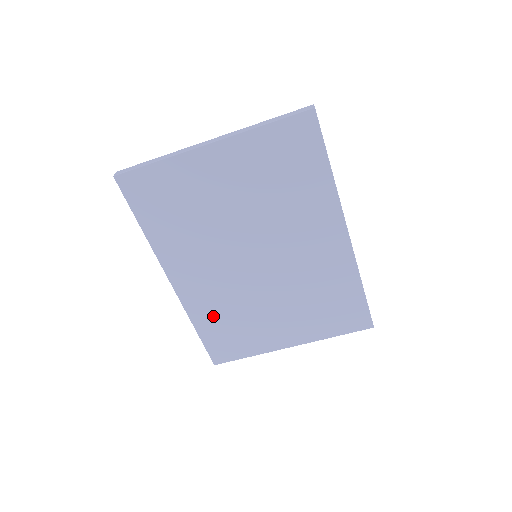
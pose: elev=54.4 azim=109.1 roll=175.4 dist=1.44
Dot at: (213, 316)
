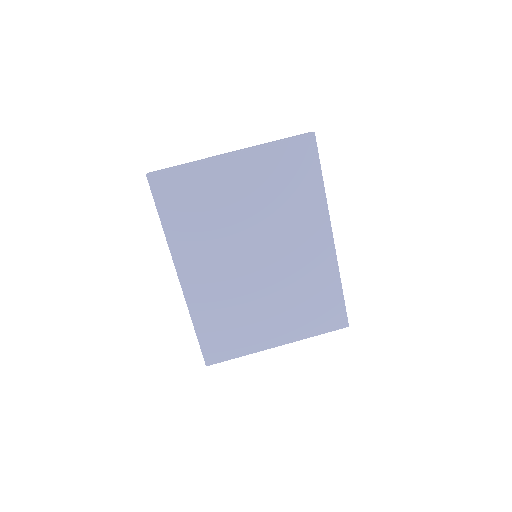
Dot at: (212, 313)
